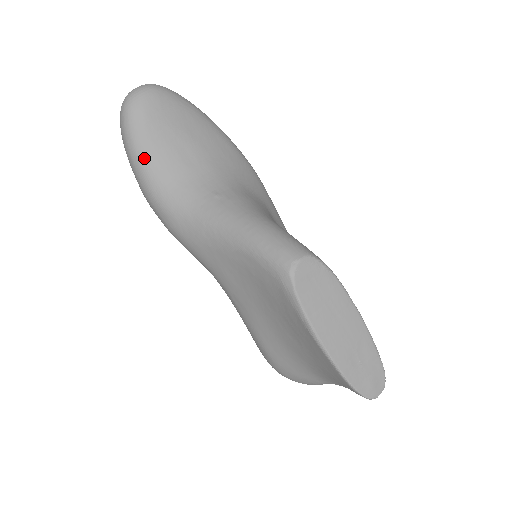
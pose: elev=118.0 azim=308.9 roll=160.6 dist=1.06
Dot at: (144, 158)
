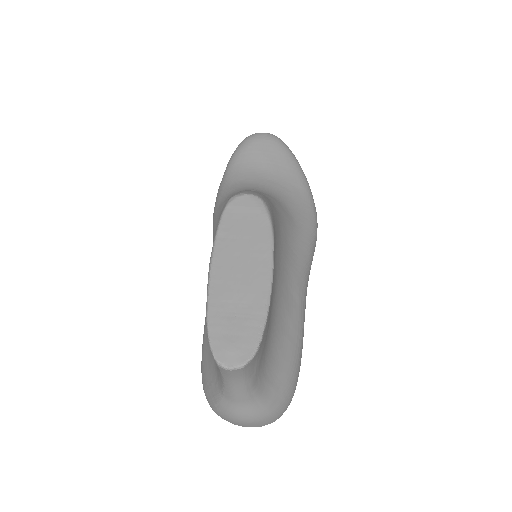
Dot at: (232, 165)
